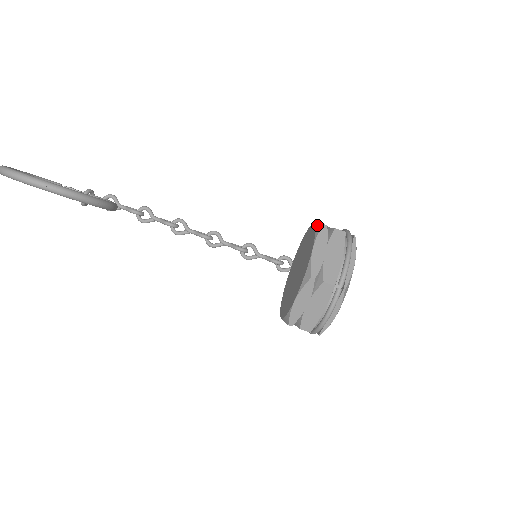
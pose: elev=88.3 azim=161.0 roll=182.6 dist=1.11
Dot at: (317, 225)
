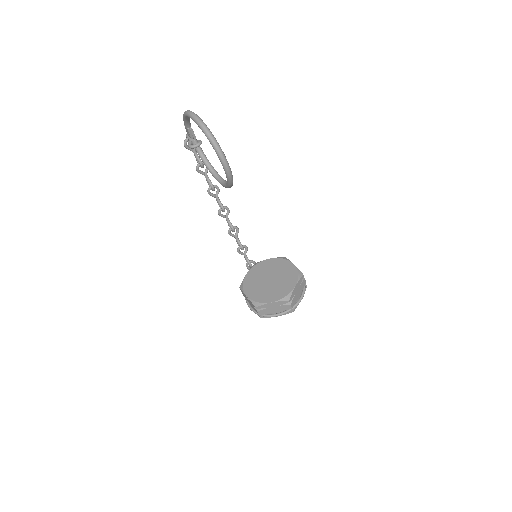
Dot at: (299, 271)
